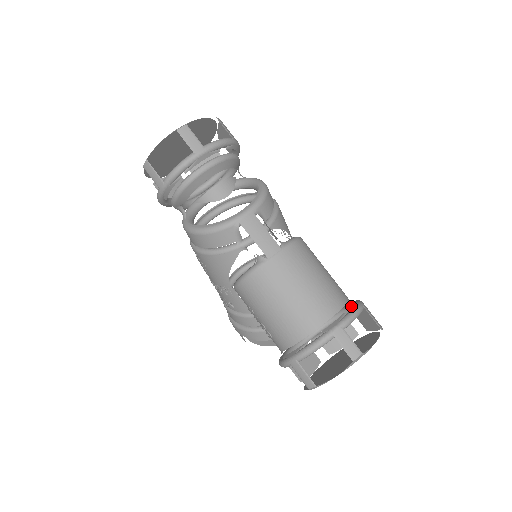
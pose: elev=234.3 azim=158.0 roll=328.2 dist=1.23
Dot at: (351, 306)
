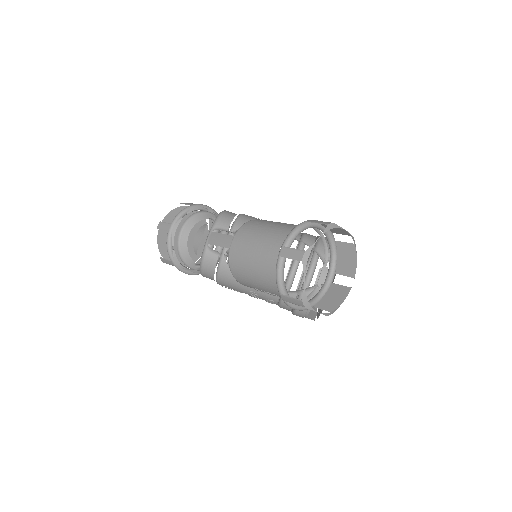
Dot at: occluded
